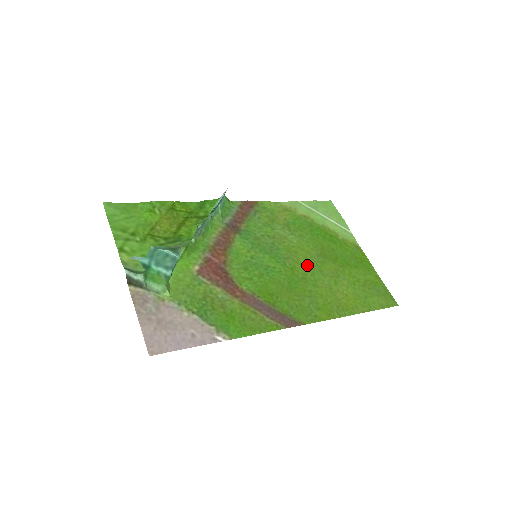
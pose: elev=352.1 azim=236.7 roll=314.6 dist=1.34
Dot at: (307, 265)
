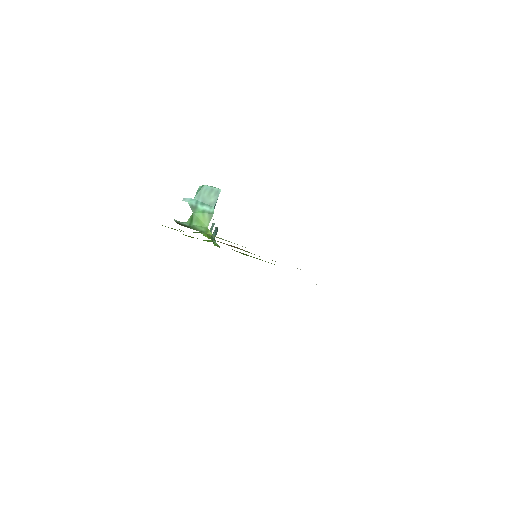
Dot at: occluded
